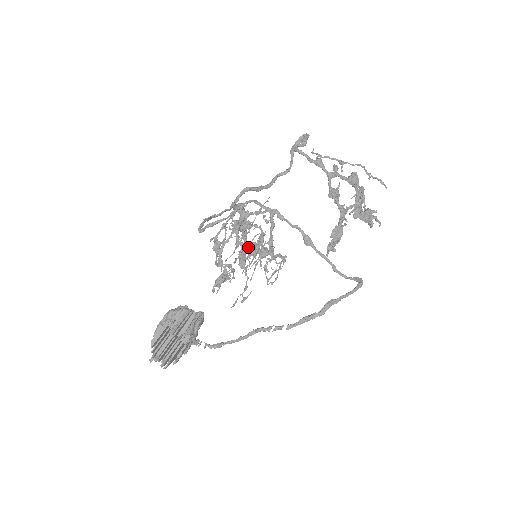
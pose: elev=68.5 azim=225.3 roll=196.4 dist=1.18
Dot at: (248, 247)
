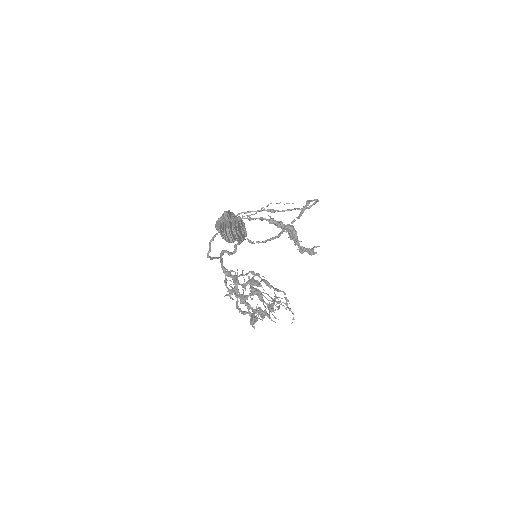
Dot at: (251, 280)
